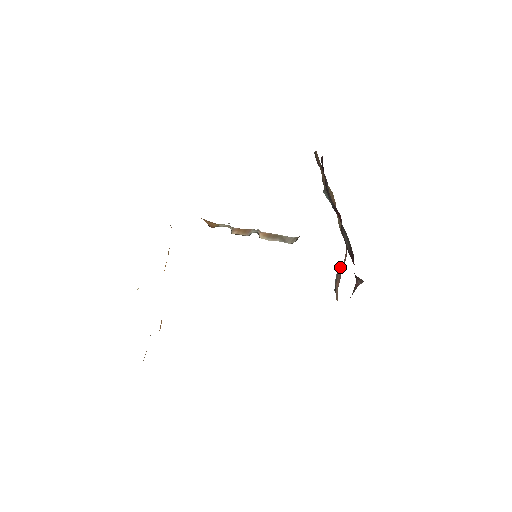
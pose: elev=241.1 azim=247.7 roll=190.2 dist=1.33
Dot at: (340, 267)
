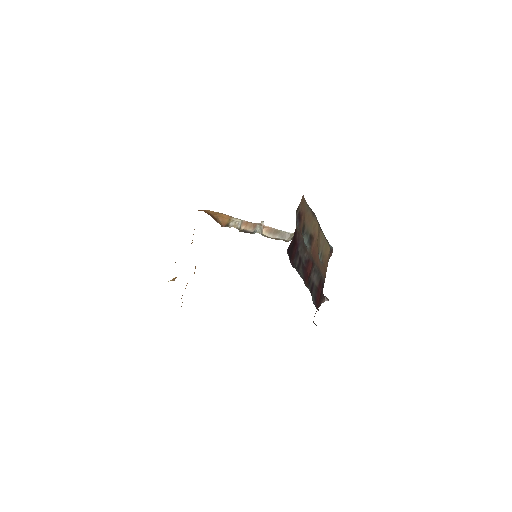
Dot at: occluded
